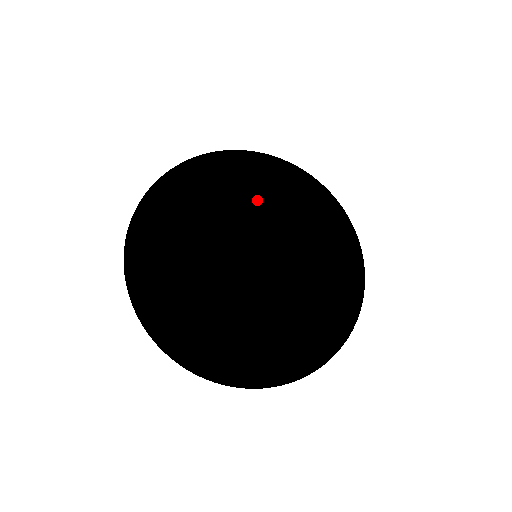
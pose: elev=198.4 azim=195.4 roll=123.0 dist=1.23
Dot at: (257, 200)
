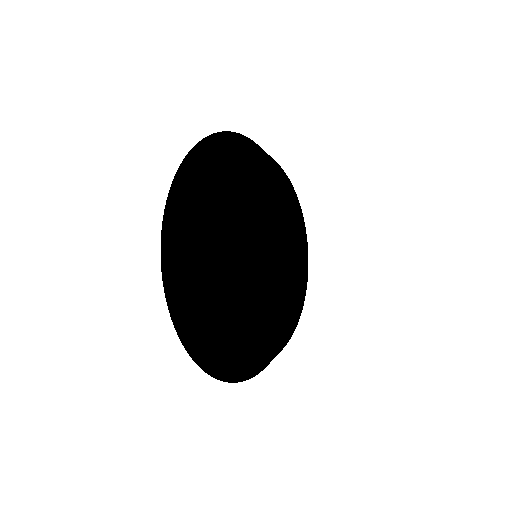
Dot at: (280, 208)
